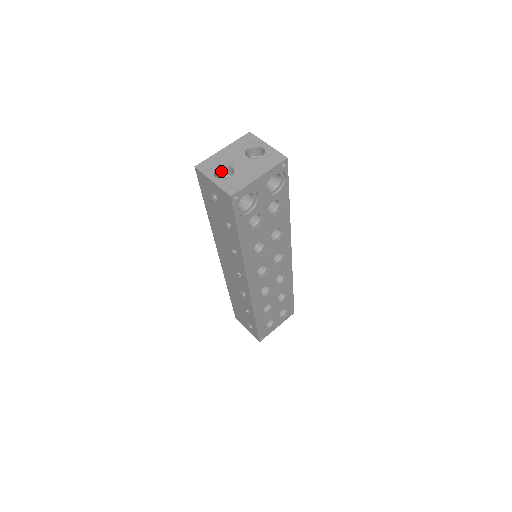
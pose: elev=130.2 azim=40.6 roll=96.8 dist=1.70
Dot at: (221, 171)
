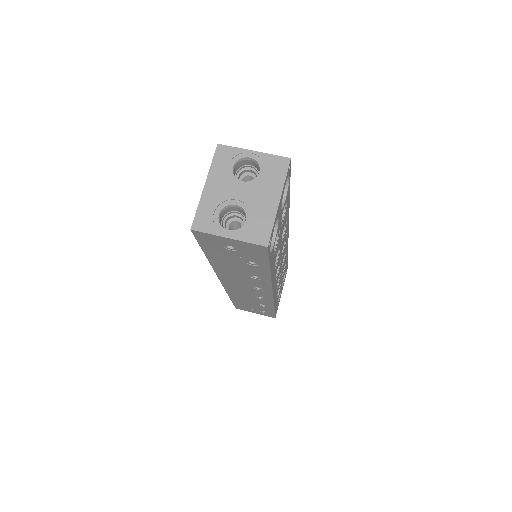
Dot at: (222, 215)
